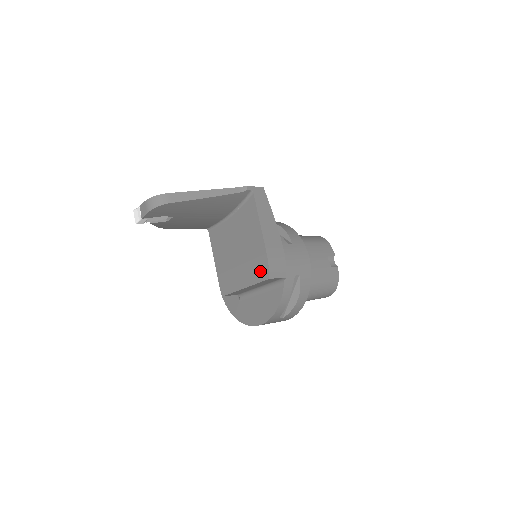
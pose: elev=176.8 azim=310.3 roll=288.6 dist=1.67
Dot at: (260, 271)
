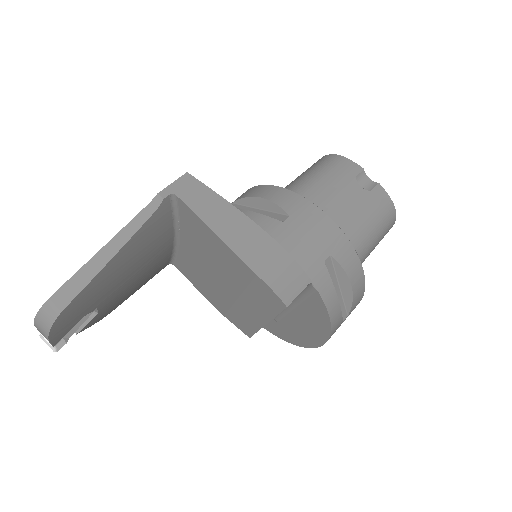
Dot at: (267, 300)
